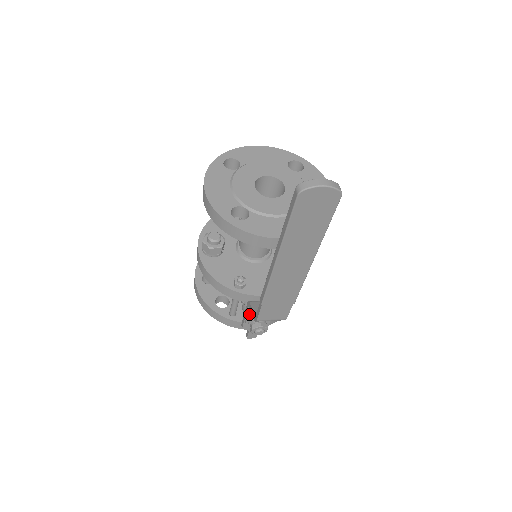
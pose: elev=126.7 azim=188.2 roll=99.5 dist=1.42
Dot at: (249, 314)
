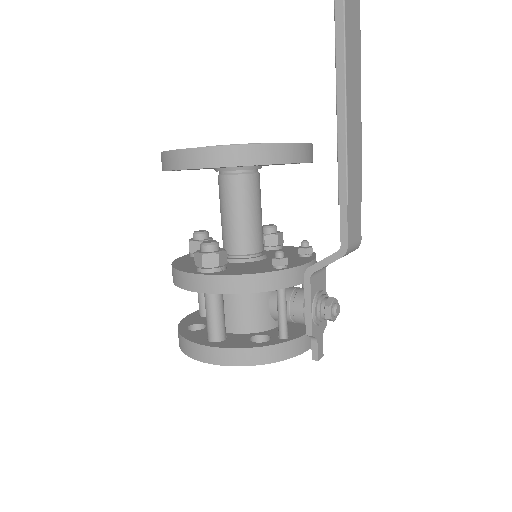
Dot at: (312, 296)
